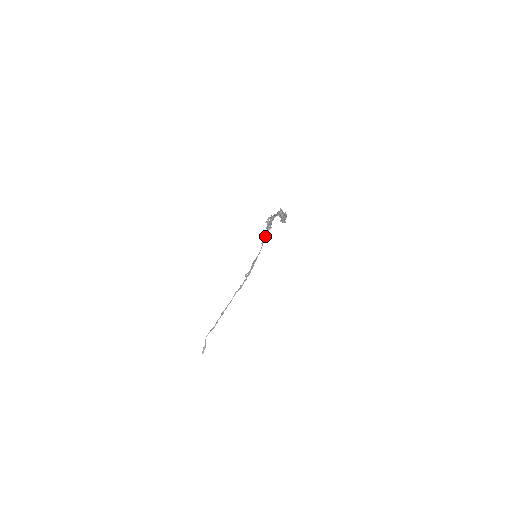
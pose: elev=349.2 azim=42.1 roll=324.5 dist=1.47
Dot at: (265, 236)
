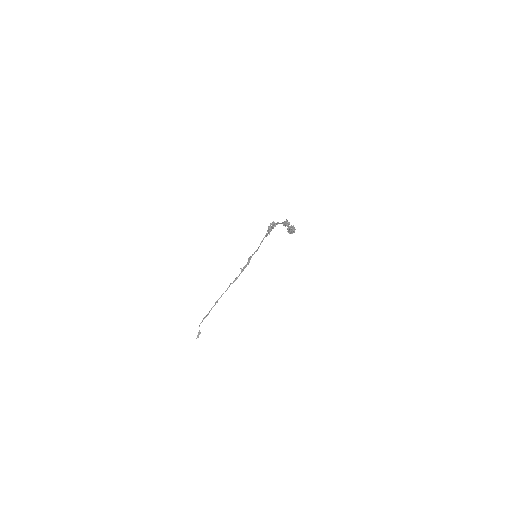
Dot at: (264, 237)
